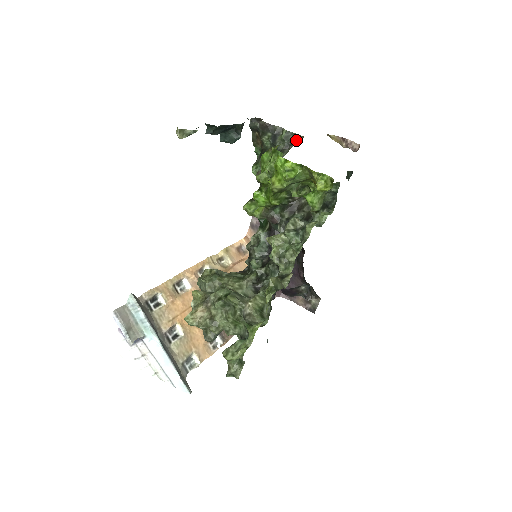
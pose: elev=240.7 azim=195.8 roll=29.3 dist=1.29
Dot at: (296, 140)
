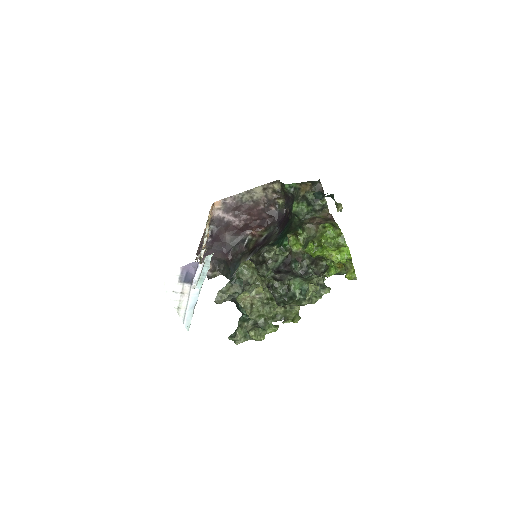
Dot at: (324, 210)
